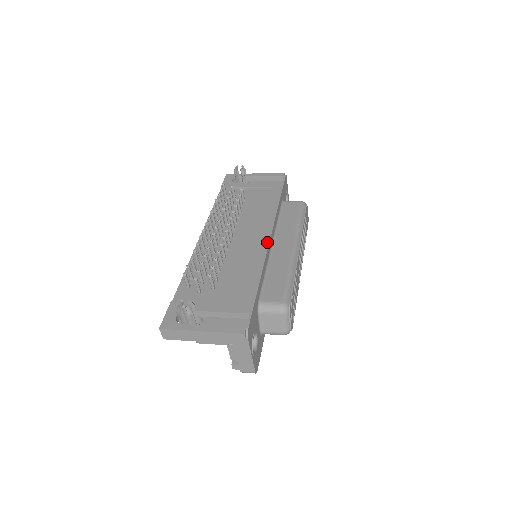
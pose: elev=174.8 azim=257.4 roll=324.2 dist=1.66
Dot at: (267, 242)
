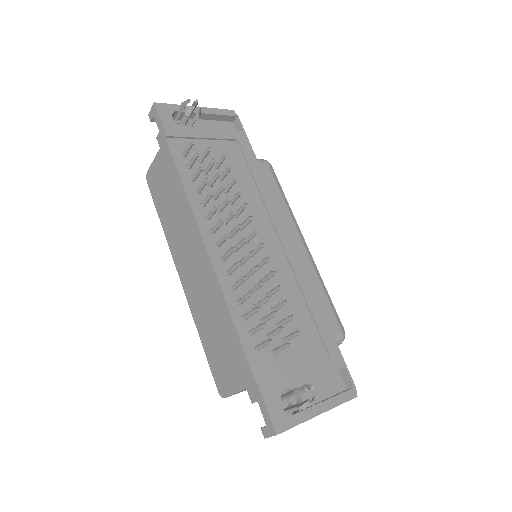
Dot at: (294, 248)
